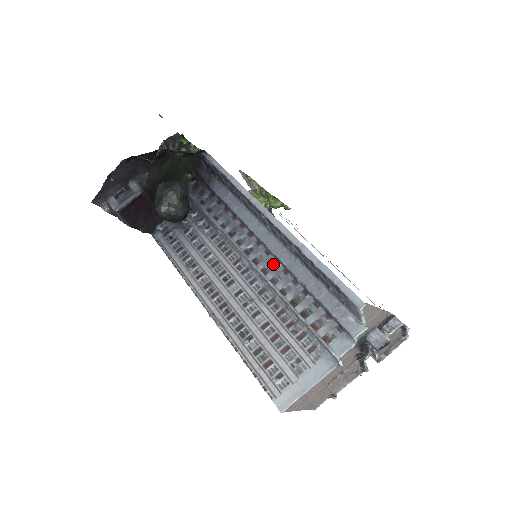
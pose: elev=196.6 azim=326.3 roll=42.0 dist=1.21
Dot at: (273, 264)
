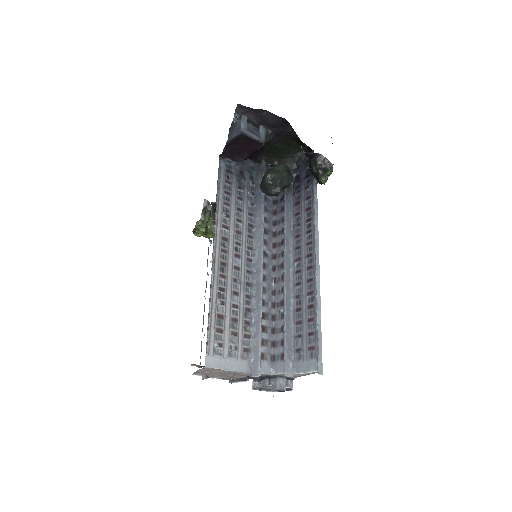
Dot at: (271, 280)
